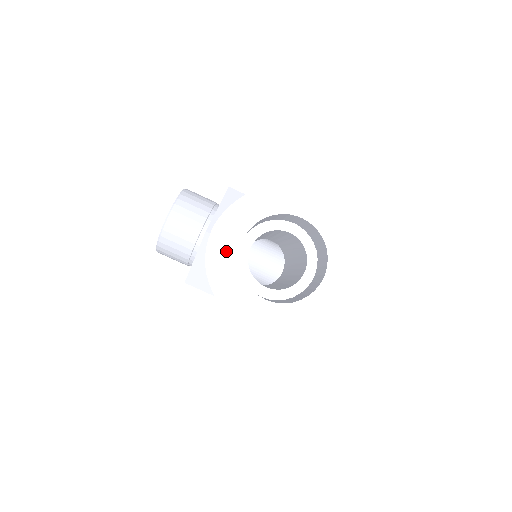
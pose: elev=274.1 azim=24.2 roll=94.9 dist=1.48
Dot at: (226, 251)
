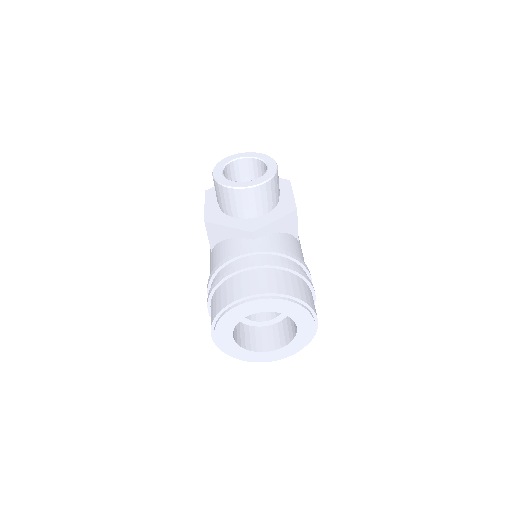
Dot at: (249, 308)
